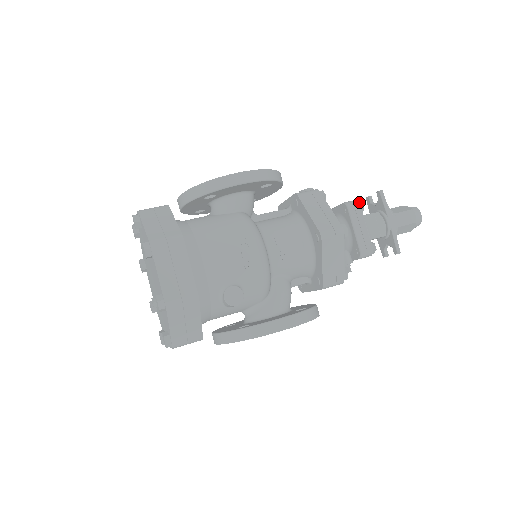
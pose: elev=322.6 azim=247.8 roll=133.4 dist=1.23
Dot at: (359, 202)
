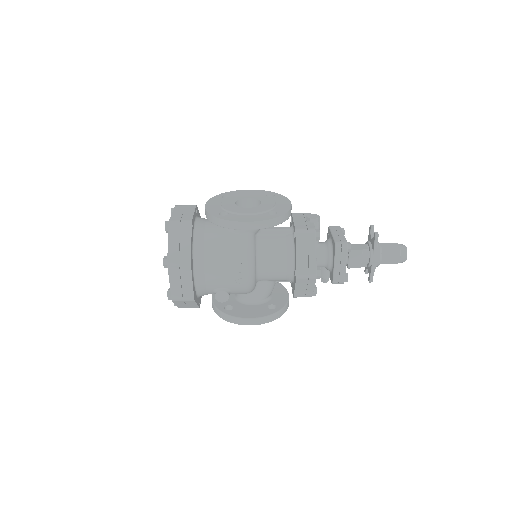
Dot at: (349, 245)
